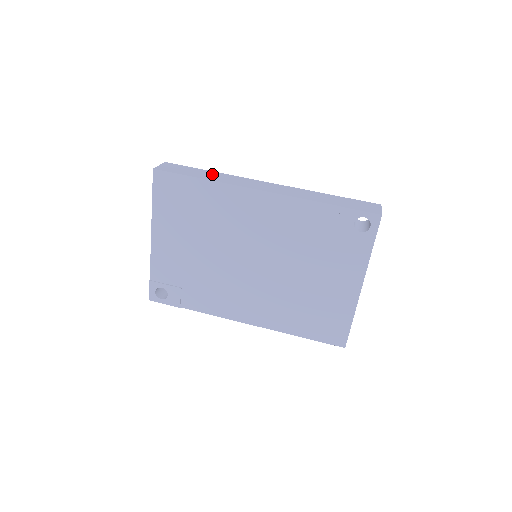
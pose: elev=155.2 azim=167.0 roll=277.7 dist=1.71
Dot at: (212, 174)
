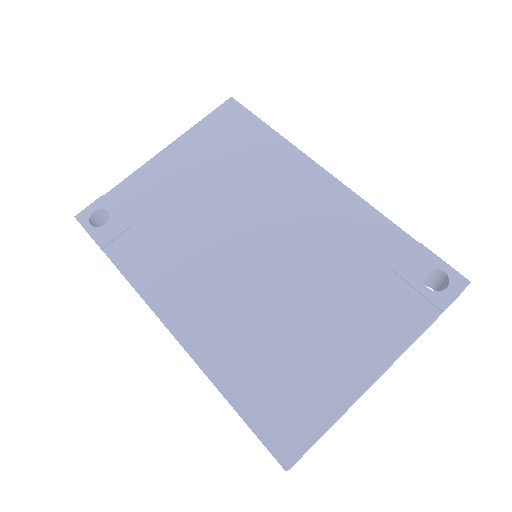
Dot at: occluded
